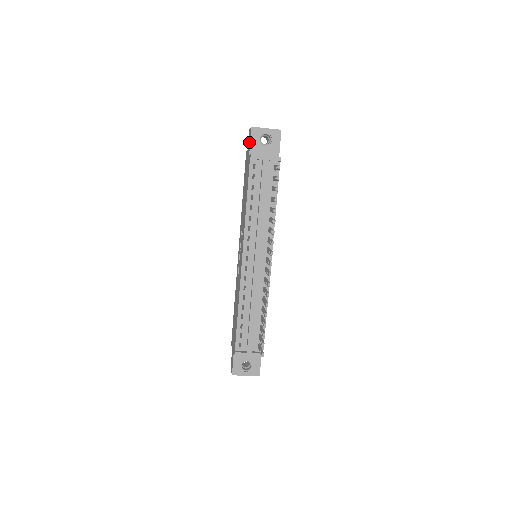
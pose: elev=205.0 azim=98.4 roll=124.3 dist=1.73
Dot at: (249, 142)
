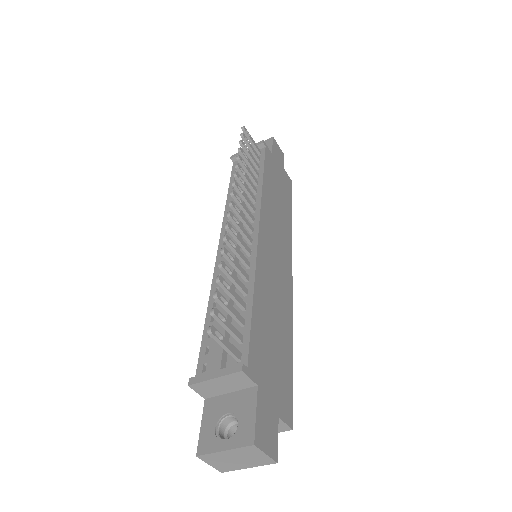
Dot at: occluded
